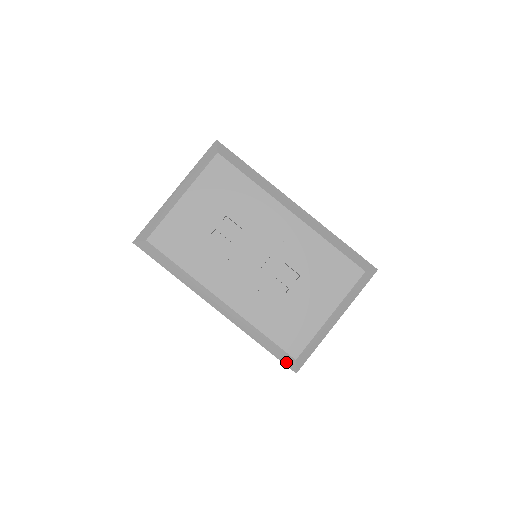
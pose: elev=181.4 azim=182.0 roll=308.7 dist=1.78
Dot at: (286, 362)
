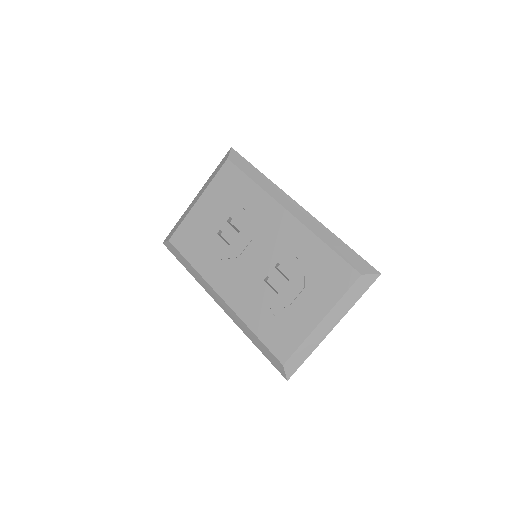
Dot at: (277, 367)
